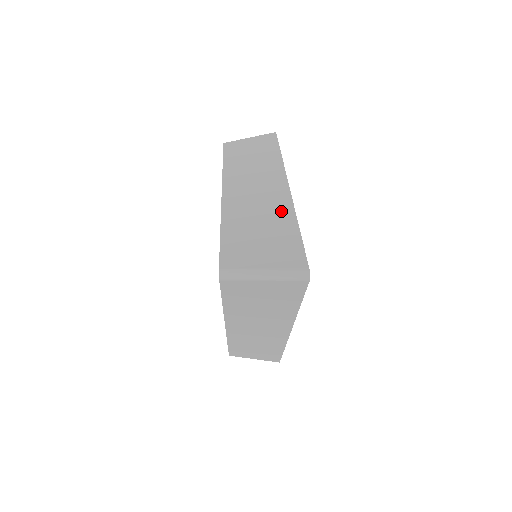
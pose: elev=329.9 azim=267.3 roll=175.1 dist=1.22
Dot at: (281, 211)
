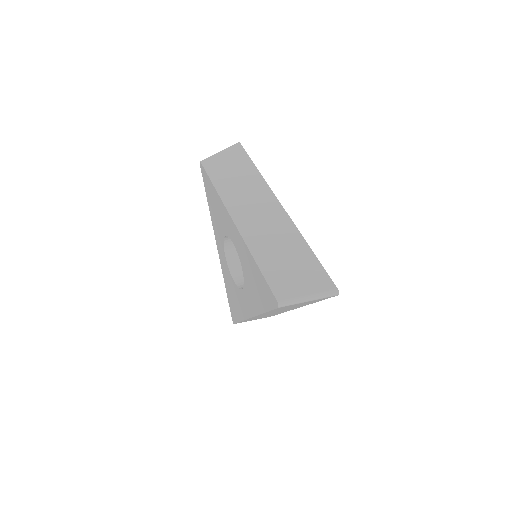
Dot at: (292, 237)
